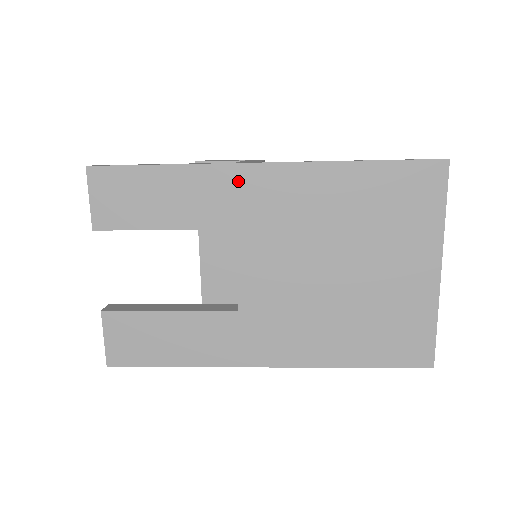
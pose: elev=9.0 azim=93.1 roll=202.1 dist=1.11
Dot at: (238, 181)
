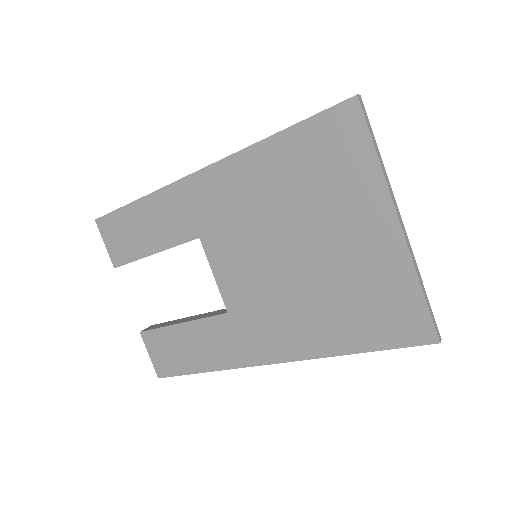
Dot at: (186, 195)
